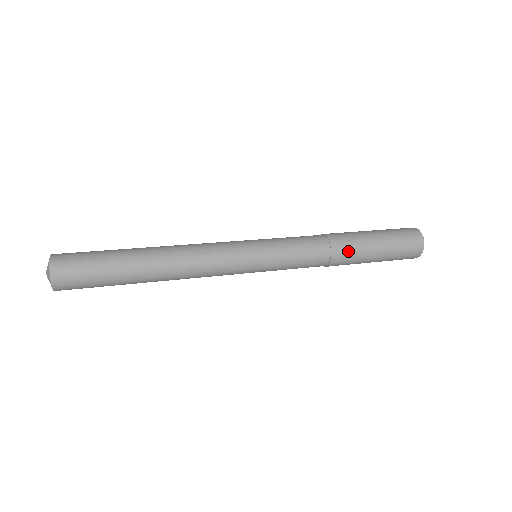
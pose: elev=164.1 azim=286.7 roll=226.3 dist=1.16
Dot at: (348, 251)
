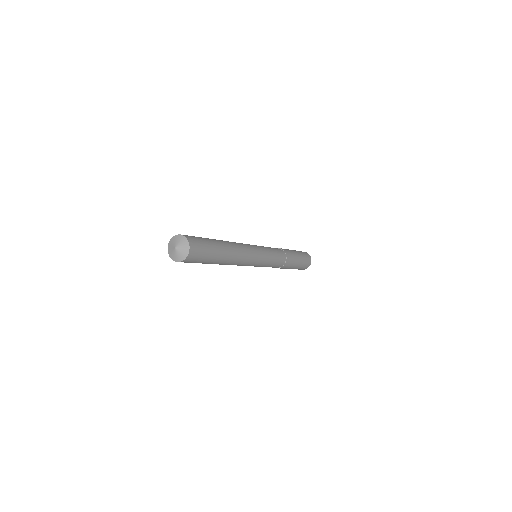
Dot at: (291, 255)
